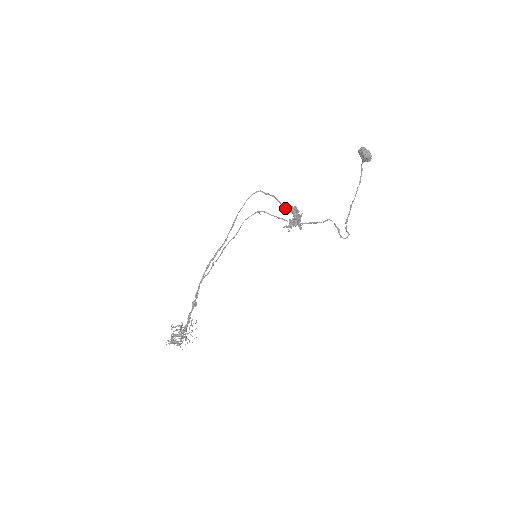
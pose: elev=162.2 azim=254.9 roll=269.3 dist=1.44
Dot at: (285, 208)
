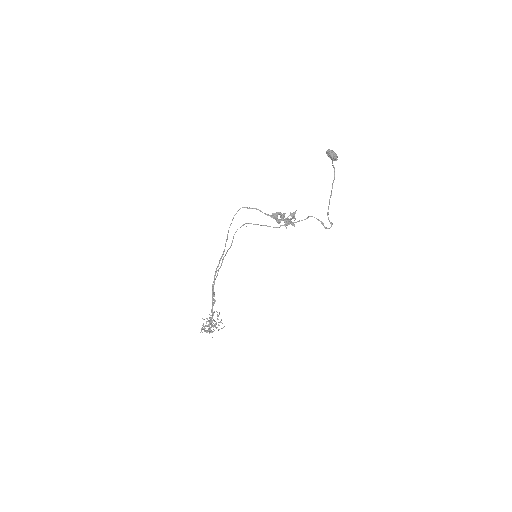
Dot at: occluded
